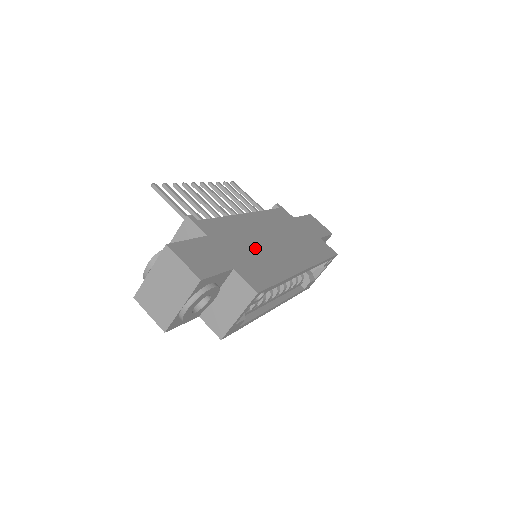
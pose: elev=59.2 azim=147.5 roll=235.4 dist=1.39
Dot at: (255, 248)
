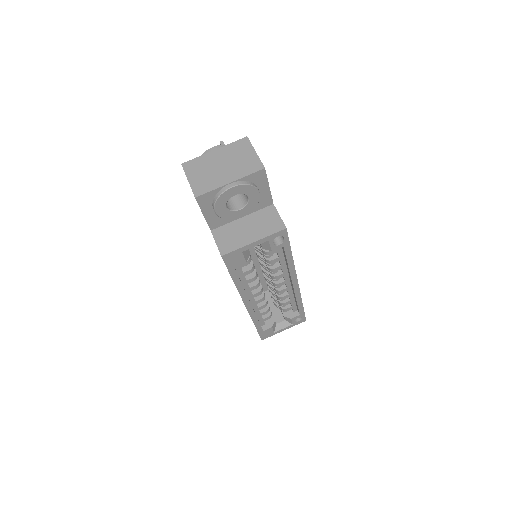
Dot at: occluded
